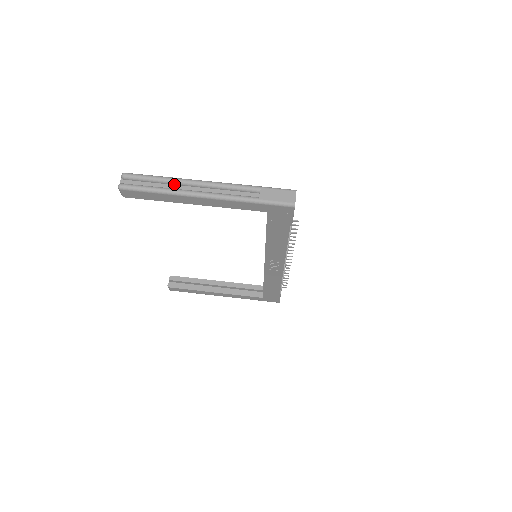
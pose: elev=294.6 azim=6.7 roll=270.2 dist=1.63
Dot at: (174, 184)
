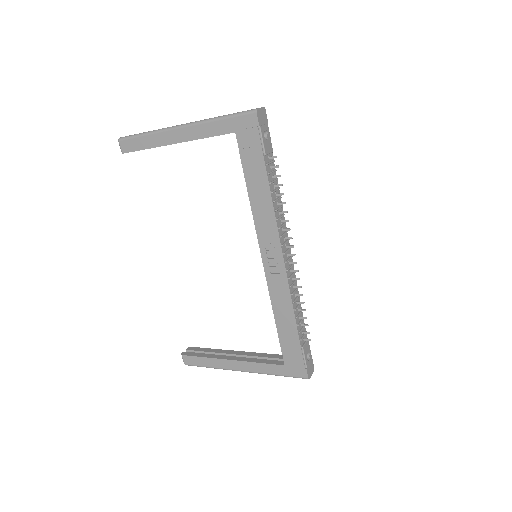
Dot at: occluded
